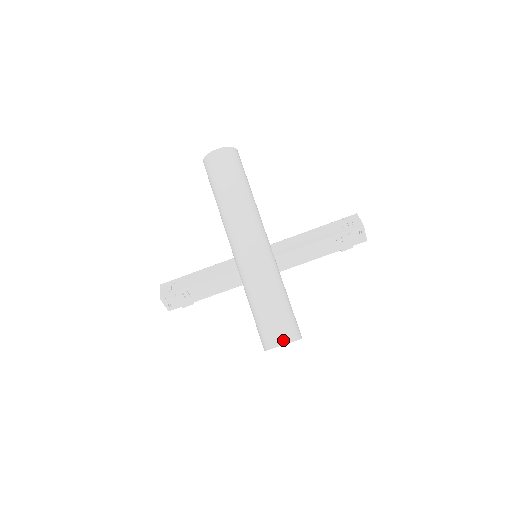
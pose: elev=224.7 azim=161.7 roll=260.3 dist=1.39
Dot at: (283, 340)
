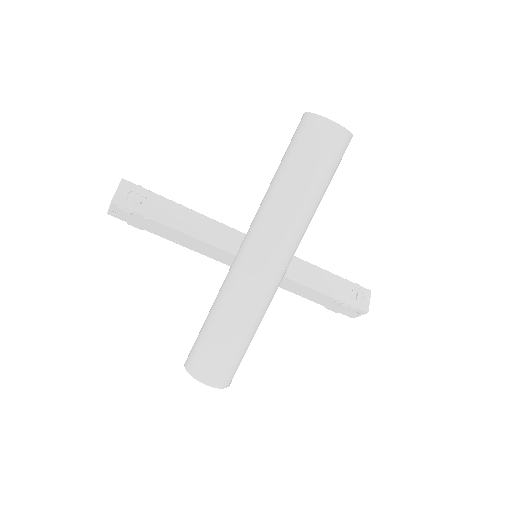
Dot at: (216, 383)
